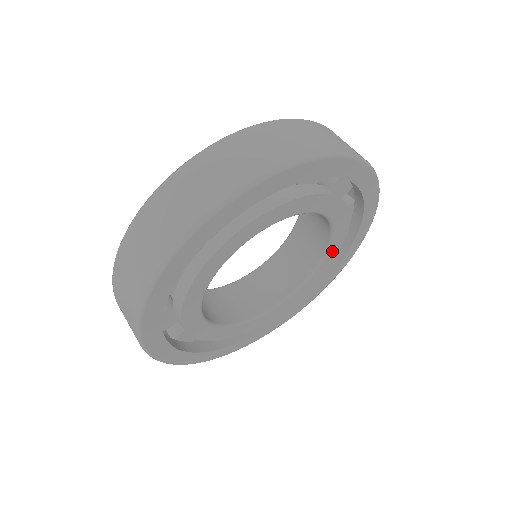
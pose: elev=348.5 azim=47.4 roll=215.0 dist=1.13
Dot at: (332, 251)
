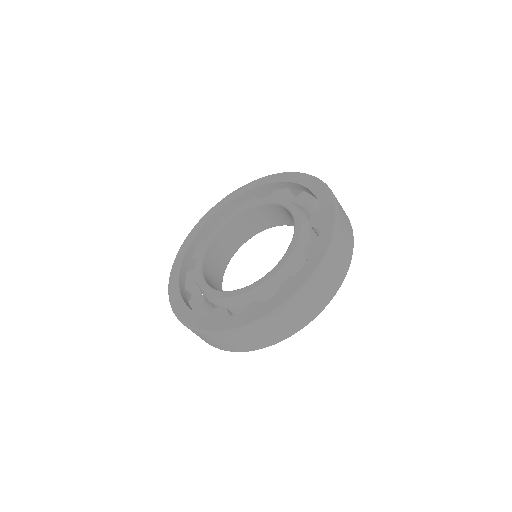
Dot at: occluded
